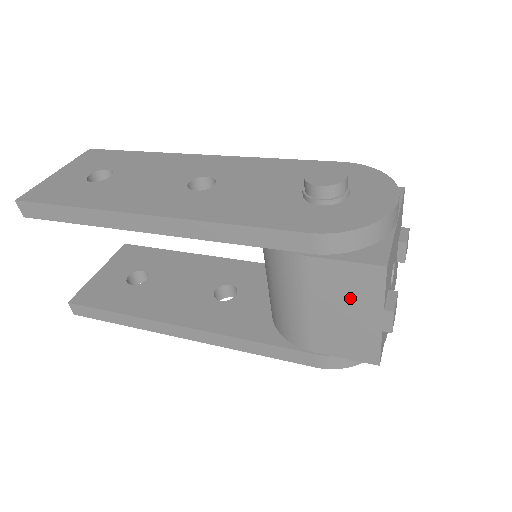
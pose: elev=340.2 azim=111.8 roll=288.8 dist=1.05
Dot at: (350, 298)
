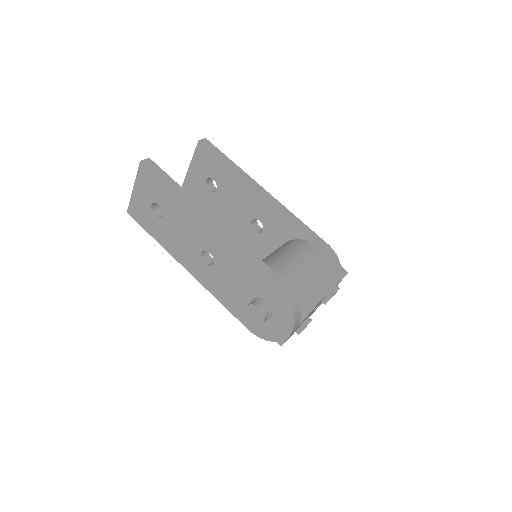
Dot at: occluded
